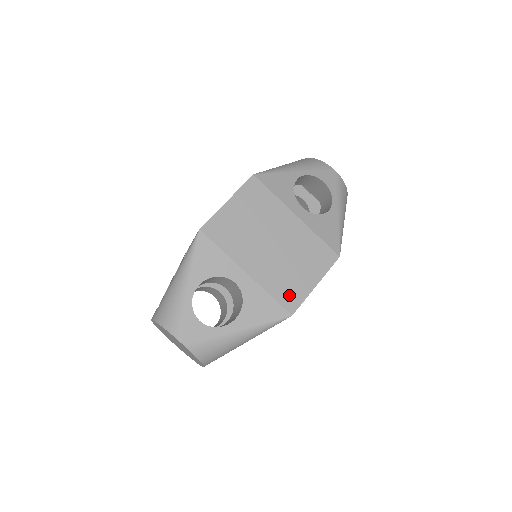
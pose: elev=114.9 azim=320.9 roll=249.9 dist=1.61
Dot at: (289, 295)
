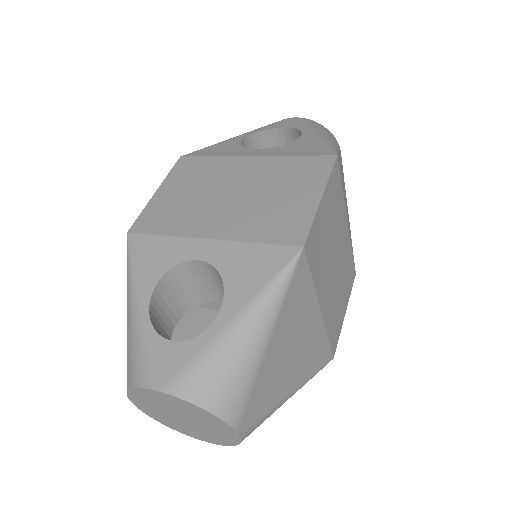
Dot at: (285, 228)
